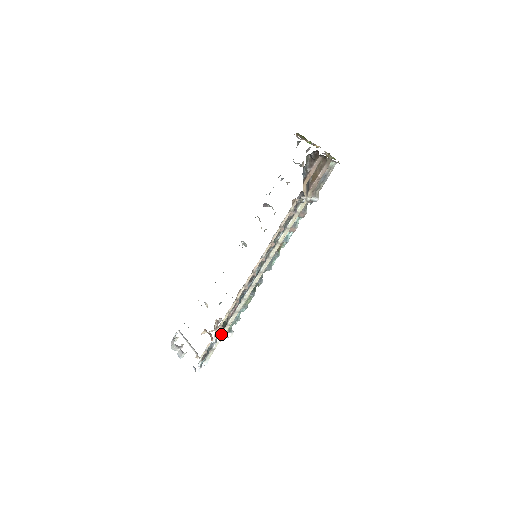
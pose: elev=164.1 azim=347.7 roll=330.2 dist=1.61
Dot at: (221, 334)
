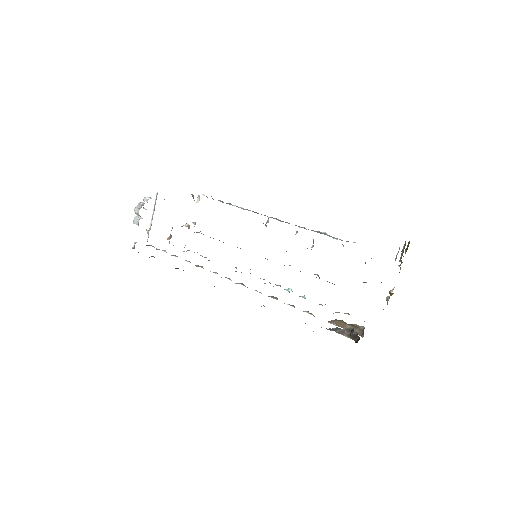
Dot at: (174, 255)
